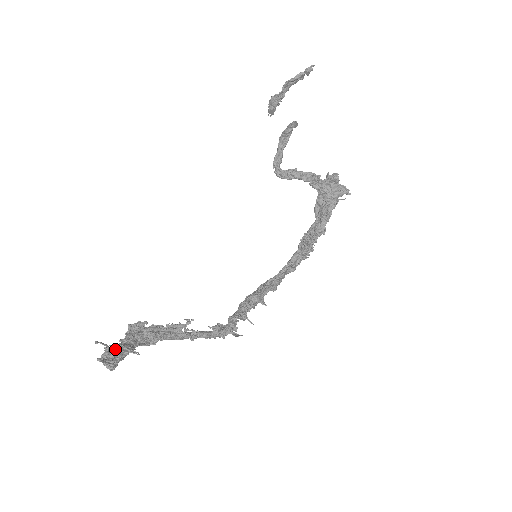
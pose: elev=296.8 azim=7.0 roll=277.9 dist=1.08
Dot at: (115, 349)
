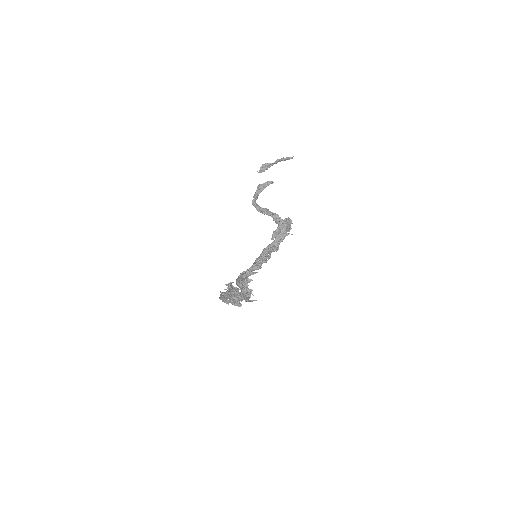
Dot at: occluded
